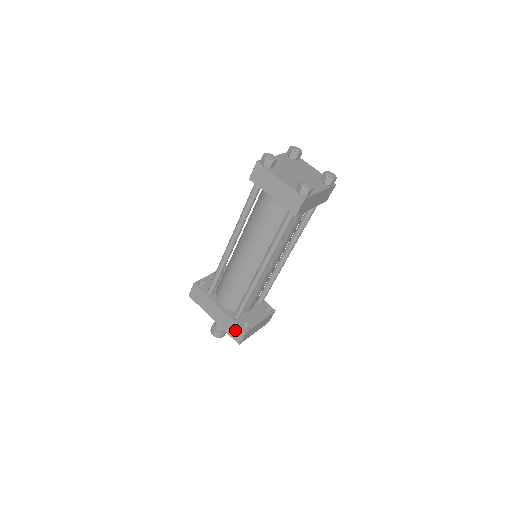
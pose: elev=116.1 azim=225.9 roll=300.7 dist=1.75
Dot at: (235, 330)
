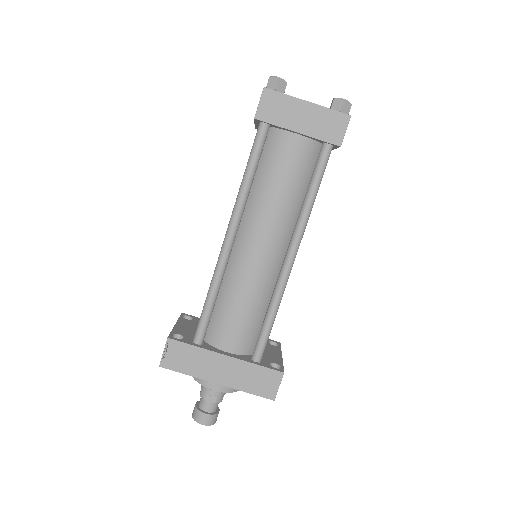
Dot at: (263, 379)
